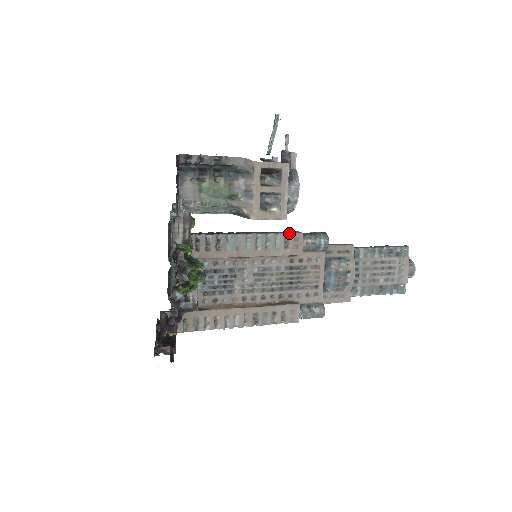
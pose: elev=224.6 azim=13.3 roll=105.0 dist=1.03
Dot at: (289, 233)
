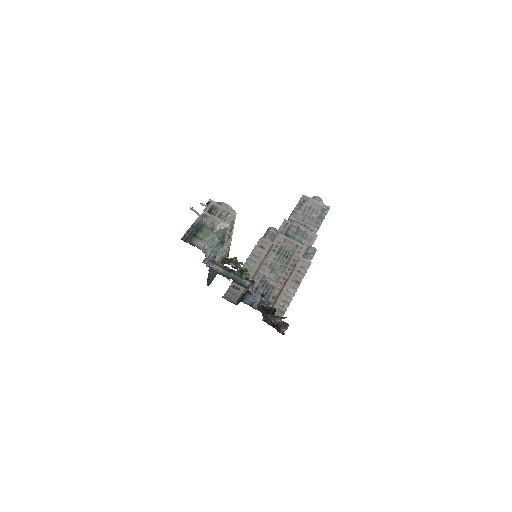
Dot at: (257, 243)
